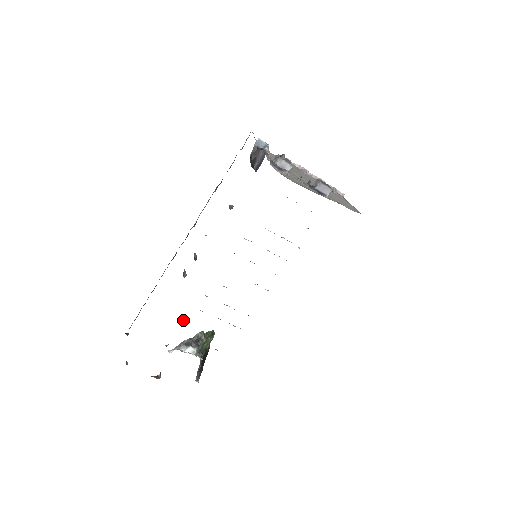
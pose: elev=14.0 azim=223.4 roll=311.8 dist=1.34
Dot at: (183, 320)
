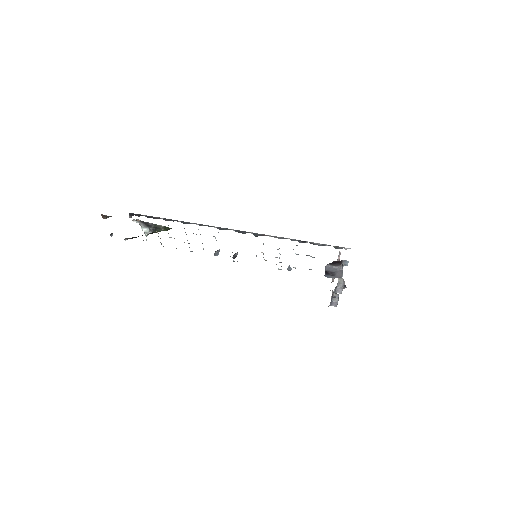
Dot at: occluded
